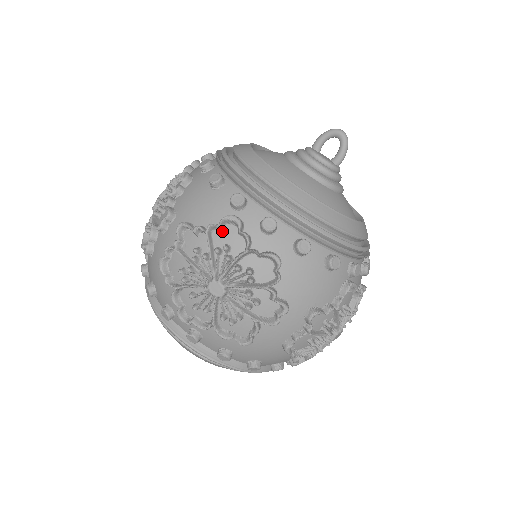
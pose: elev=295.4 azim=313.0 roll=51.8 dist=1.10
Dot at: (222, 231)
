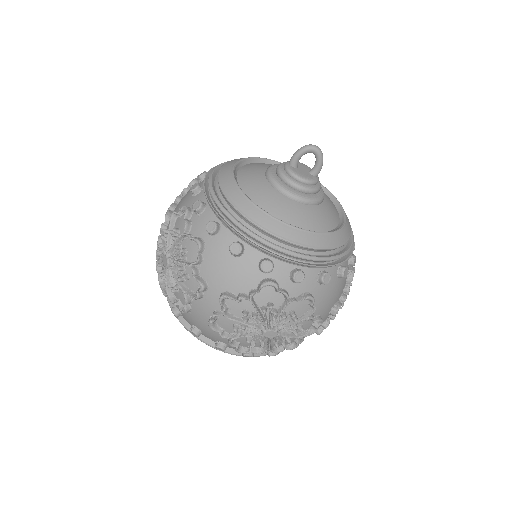
Dot at: (261, 293)
